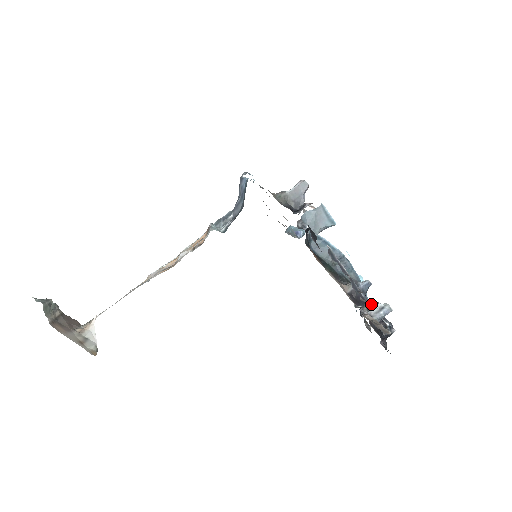
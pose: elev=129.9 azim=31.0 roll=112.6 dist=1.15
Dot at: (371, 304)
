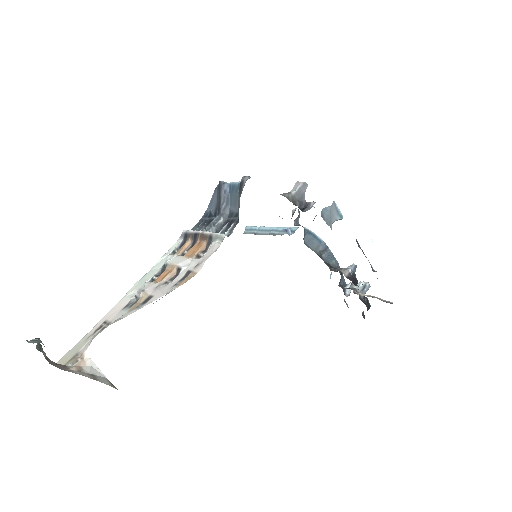
Dot at: occluded
